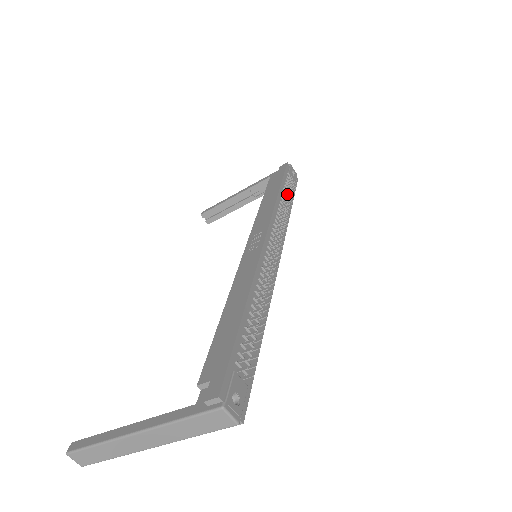
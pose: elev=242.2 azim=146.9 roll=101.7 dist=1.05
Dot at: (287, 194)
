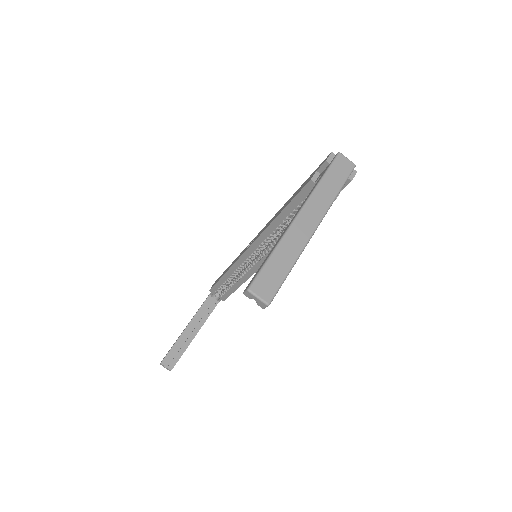
Dot at: occluded
